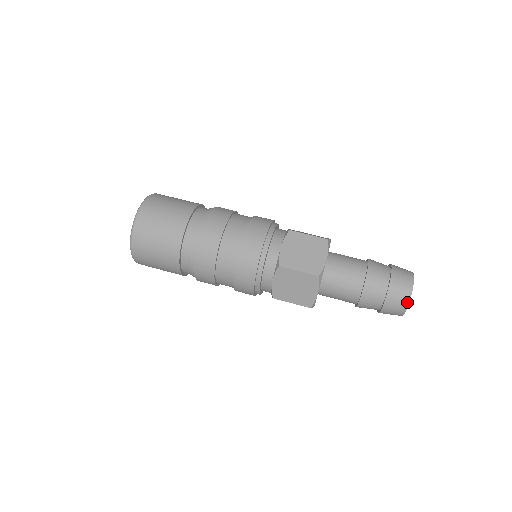
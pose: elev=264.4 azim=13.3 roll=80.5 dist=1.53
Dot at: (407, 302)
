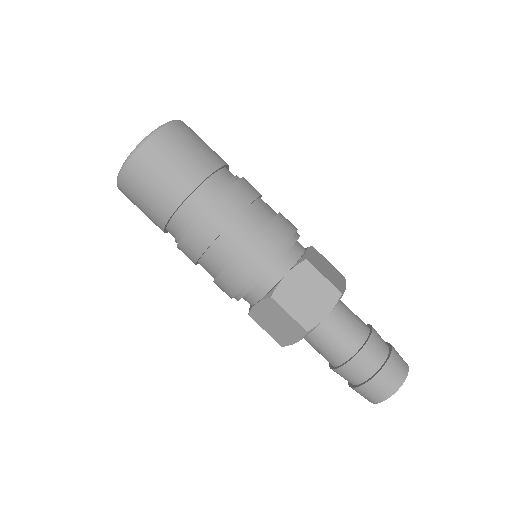
Dot at: (403, 380)
